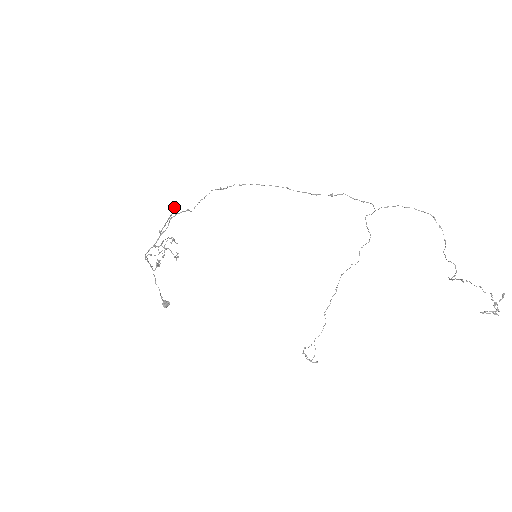
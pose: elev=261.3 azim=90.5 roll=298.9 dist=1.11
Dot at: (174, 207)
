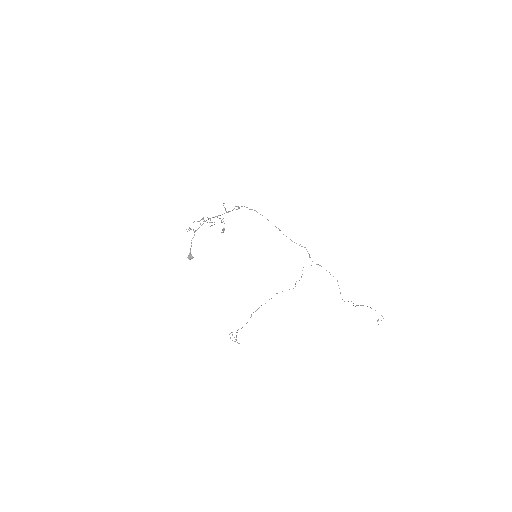
Dot at: occluded
